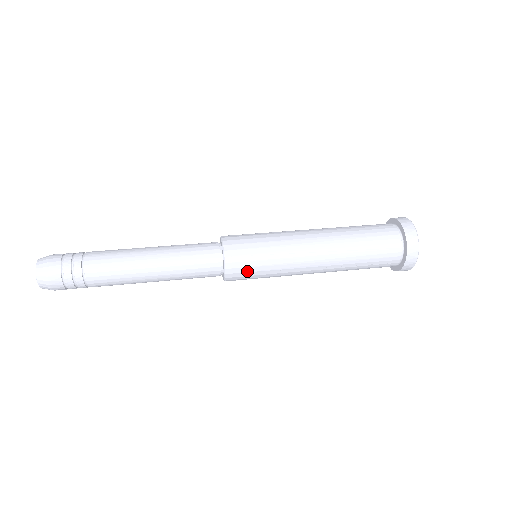
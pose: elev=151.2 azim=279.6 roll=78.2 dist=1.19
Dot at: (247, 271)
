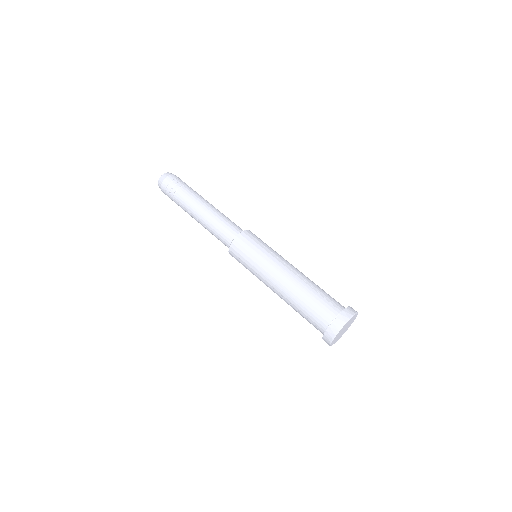
Dot at: occluded
